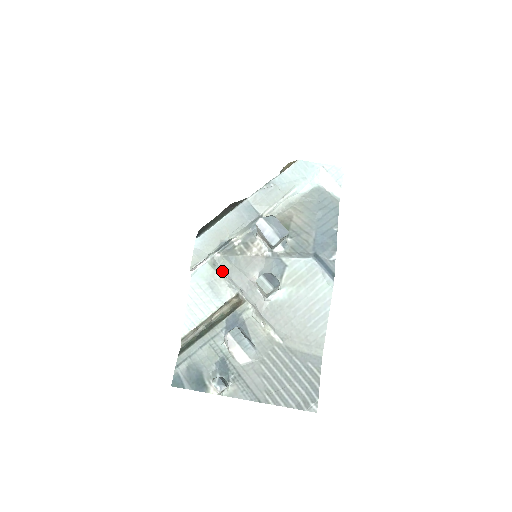
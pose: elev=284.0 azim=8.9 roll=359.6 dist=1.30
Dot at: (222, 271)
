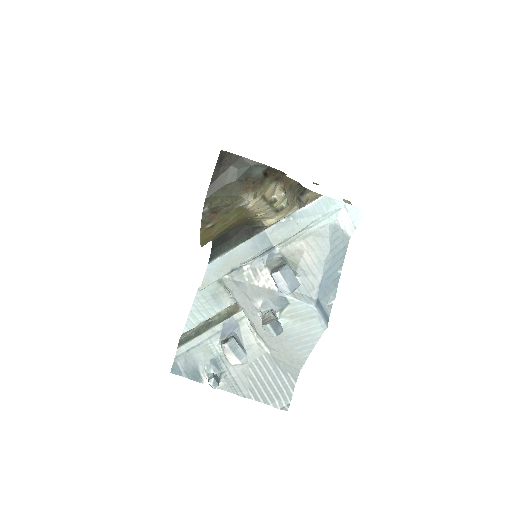
Dot at: (227, 288)
